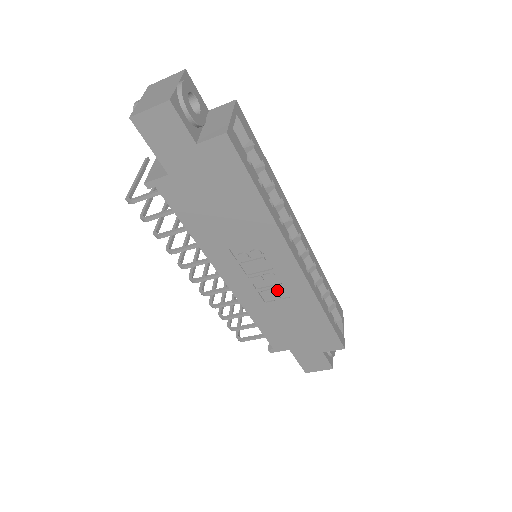
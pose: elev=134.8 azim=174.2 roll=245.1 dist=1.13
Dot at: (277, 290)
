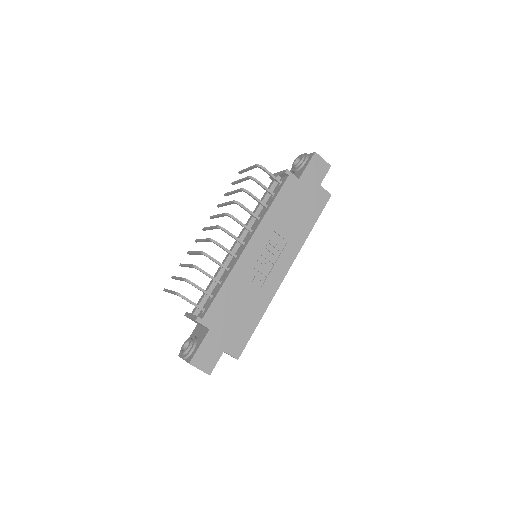
Dot at: (261, 277)
